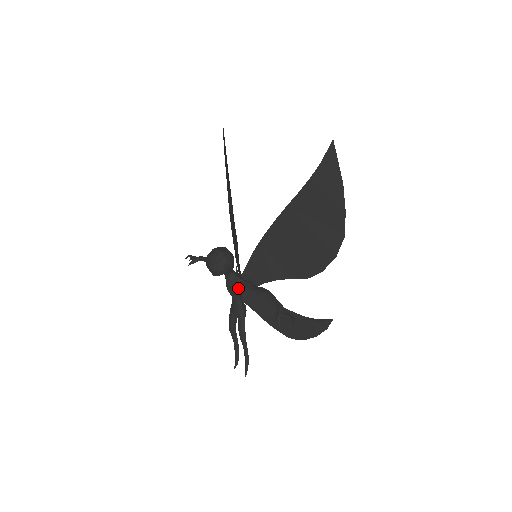
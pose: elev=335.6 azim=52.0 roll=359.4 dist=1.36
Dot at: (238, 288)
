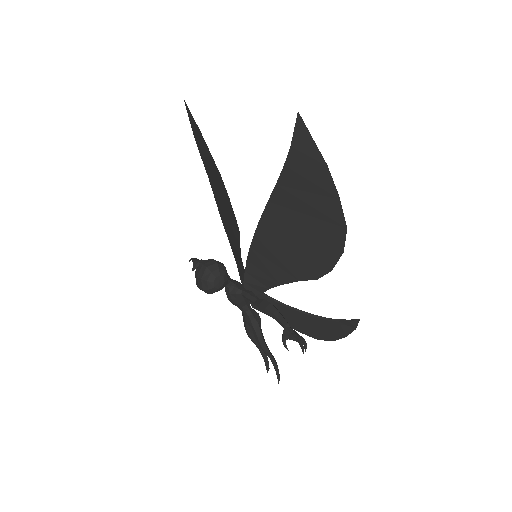
Dot at: (241, 299)
